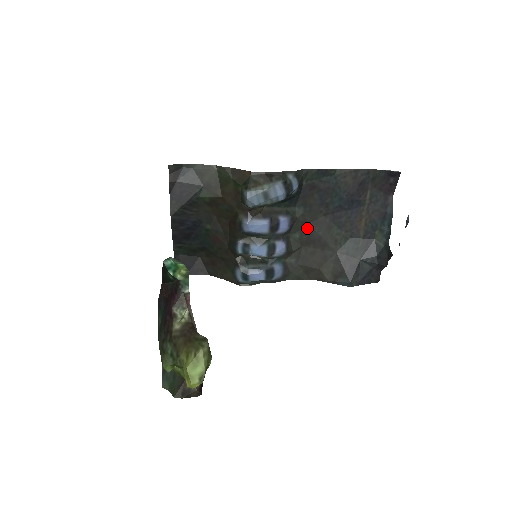
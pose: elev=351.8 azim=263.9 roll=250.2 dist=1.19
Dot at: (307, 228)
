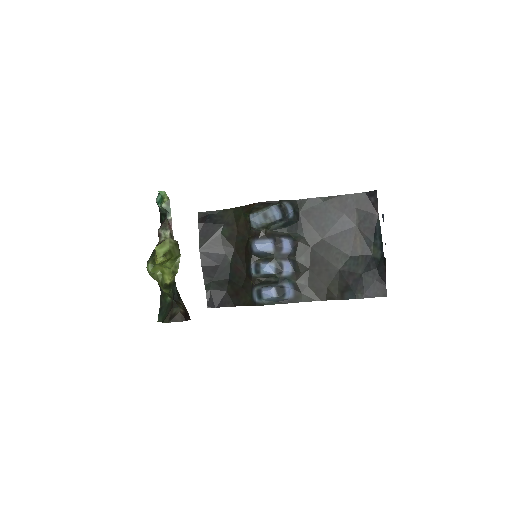
Dot at: (310, 251)
